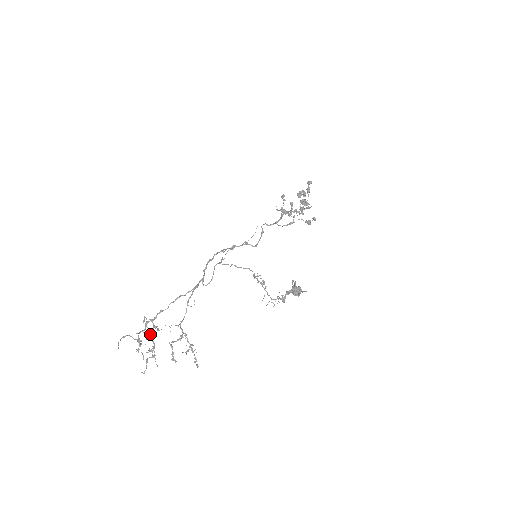
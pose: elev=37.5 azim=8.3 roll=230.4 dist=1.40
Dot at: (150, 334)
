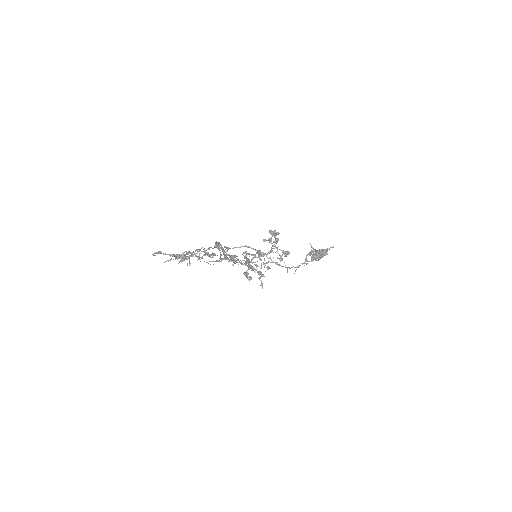
Dot at: (192, 252)
